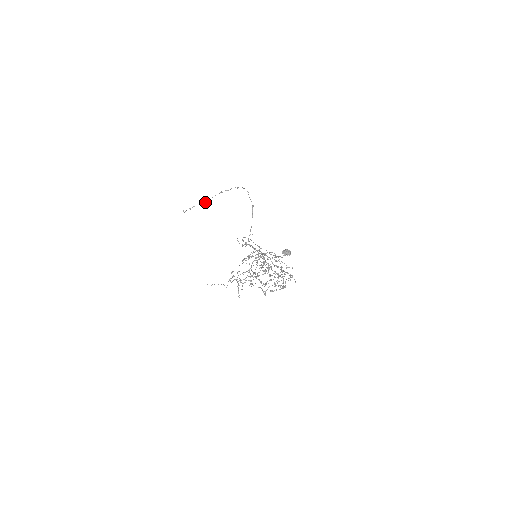
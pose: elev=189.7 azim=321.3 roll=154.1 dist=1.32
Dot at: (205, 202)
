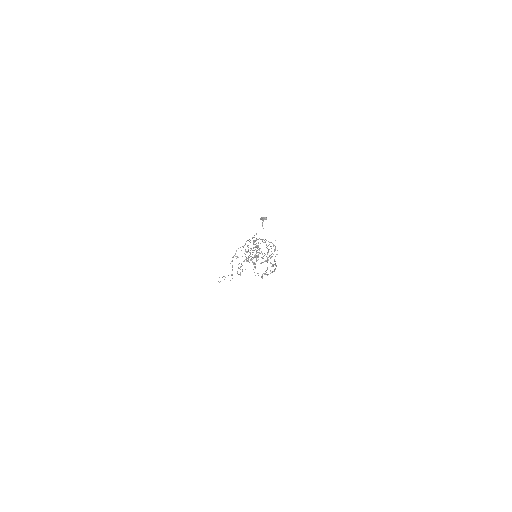
Dot at: occluded
